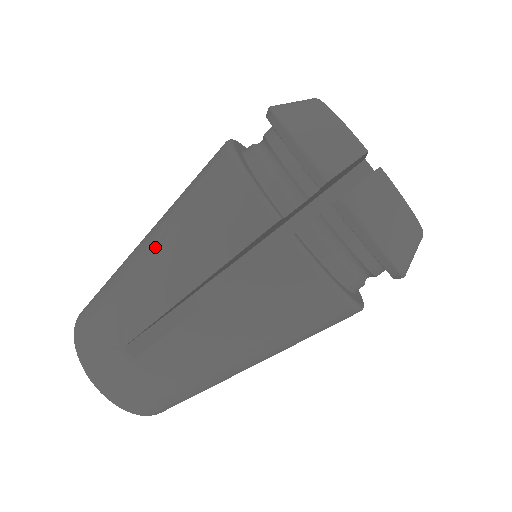
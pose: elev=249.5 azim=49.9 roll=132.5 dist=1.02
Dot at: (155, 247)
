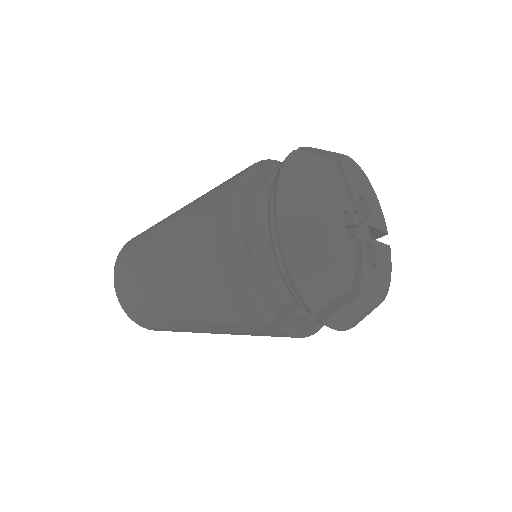
Dot at: (175, 280)
